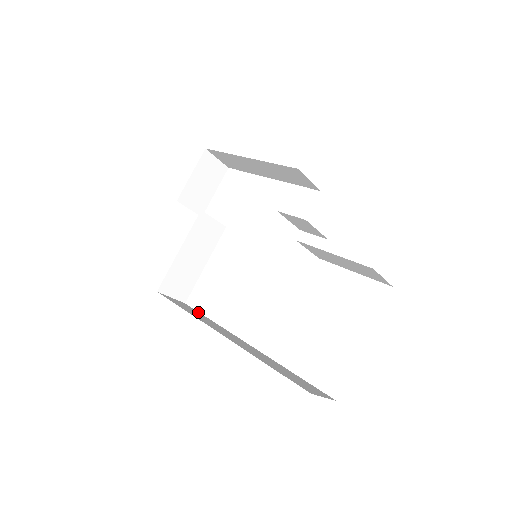
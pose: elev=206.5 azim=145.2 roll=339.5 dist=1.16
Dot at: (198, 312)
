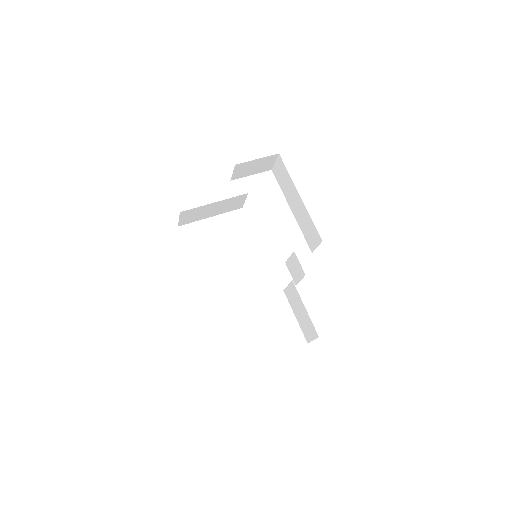
Dot at: occluded
